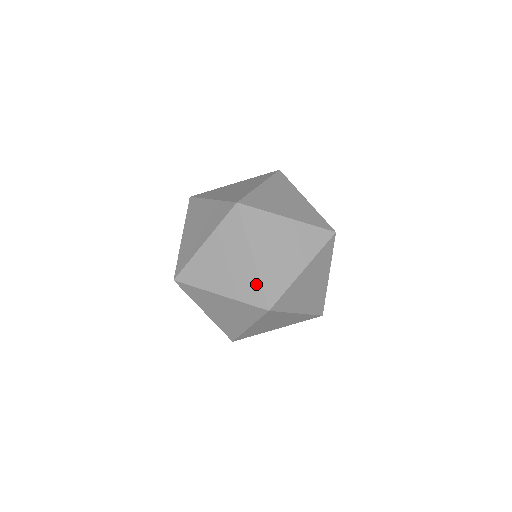
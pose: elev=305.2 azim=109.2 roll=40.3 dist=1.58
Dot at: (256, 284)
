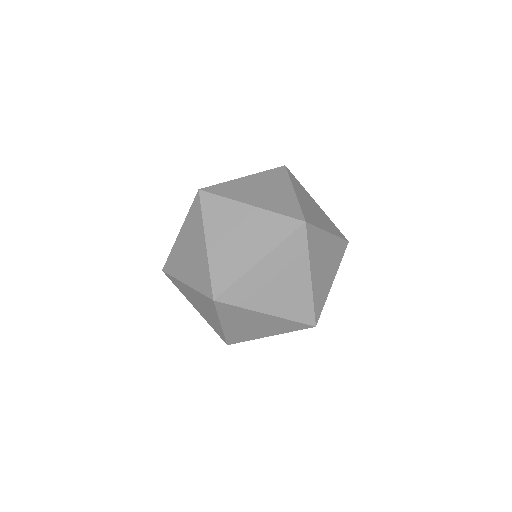
Dot at: (206, 272)
